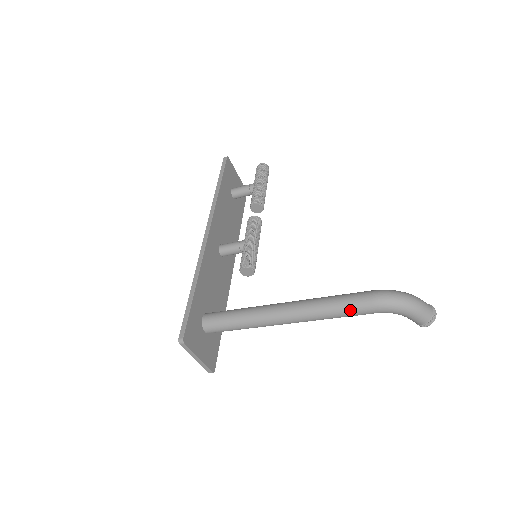
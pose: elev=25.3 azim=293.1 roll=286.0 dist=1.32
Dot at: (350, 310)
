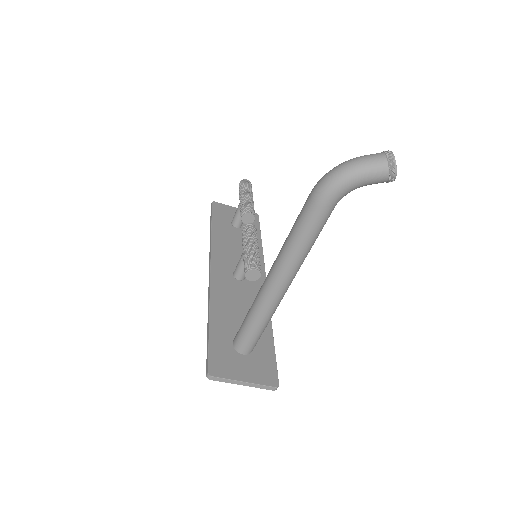
Dot at: (306, 228)
